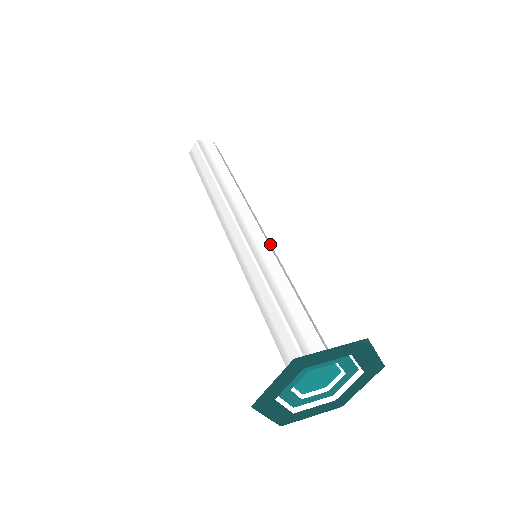
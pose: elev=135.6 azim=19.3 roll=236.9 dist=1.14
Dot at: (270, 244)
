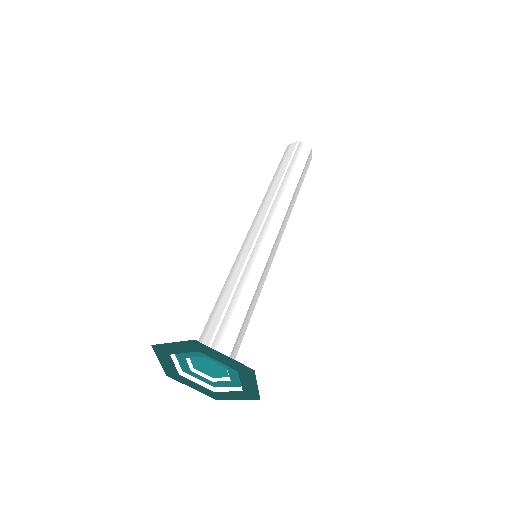
Dot at: (273, 256)
